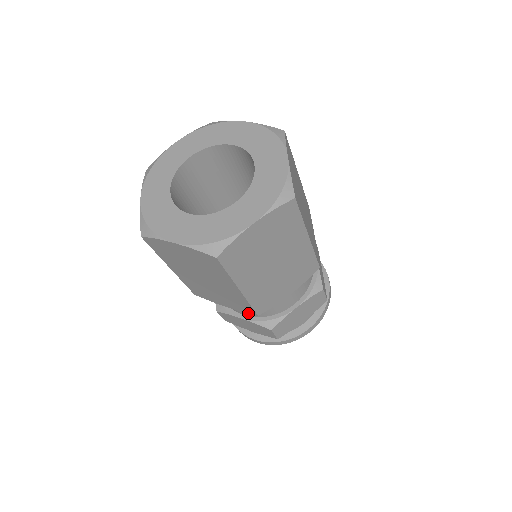
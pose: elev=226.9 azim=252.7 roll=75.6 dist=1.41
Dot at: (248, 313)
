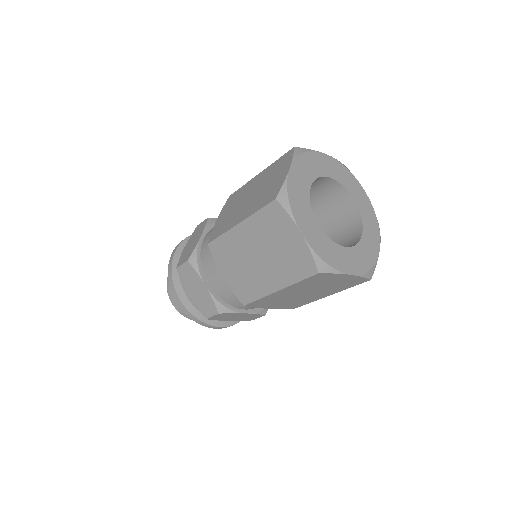
Dot at: (237, 297)
